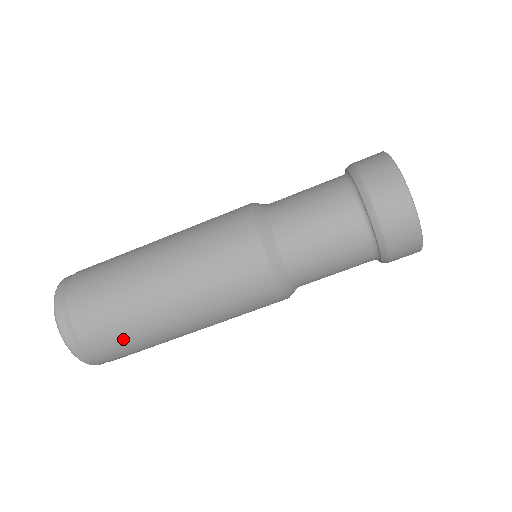
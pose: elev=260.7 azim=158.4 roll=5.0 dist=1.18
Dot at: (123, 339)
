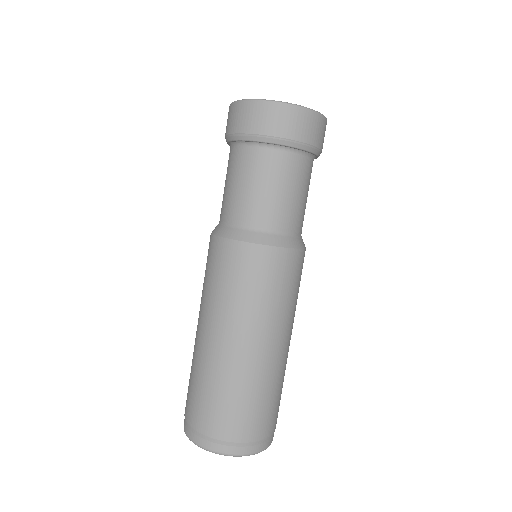
Dot at: (265, 404)
